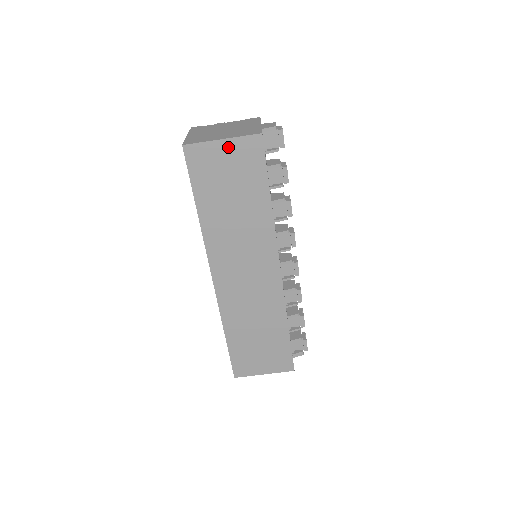
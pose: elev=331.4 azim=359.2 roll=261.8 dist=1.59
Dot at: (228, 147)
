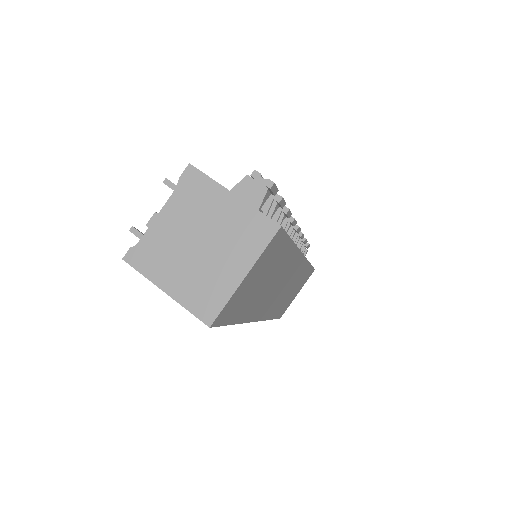
Dot at: (252, 272)
